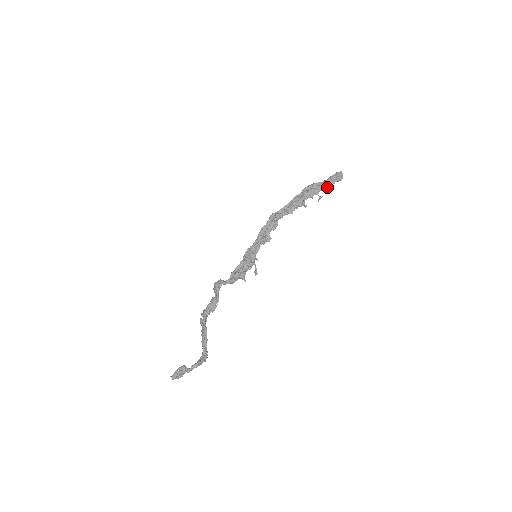
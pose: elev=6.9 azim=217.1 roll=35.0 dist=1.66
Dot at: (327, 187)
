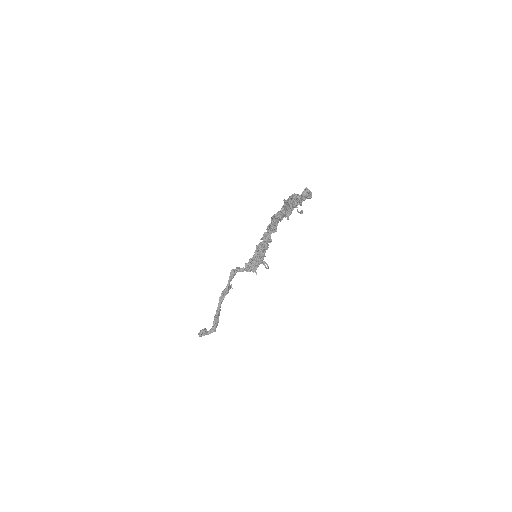
Dot at: (299, 203)
